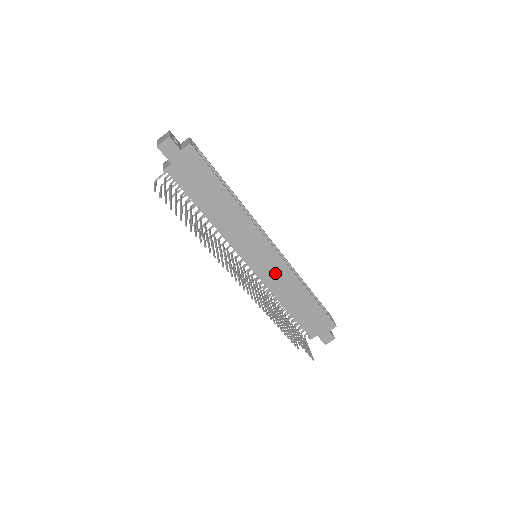
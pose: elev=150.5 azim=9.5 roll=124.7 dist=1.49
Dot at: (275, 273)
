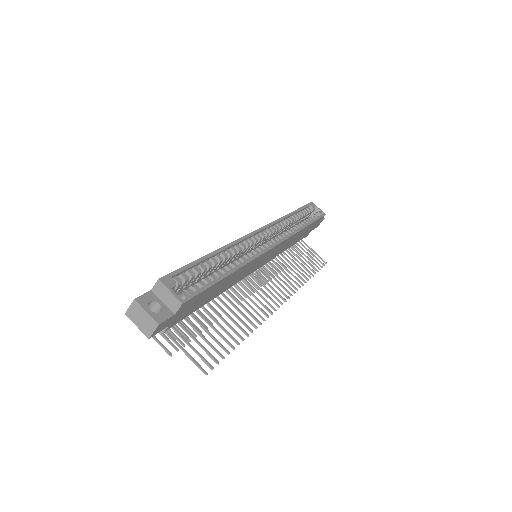
Dot at: (278, 250)
